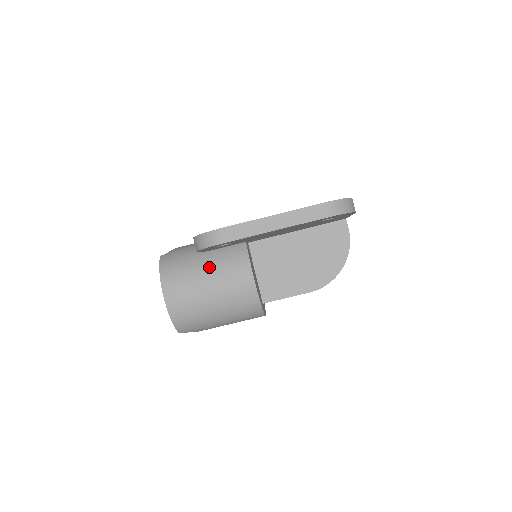
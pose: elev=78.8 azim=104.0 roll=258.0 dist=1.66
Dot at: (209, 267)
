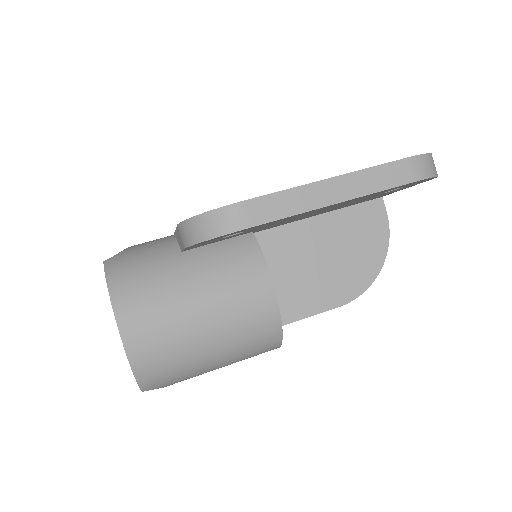
Dot at: (198, 275)
